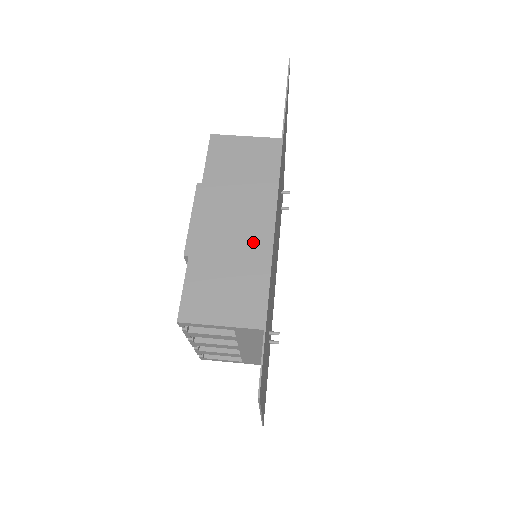
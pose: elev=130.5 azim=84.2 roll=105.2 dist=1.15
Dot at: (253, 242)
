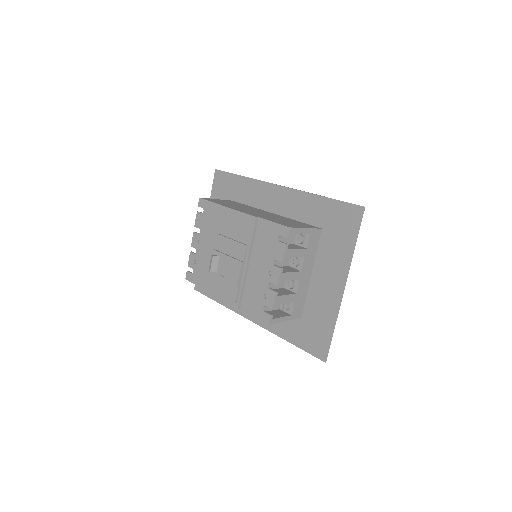
Dot at: occluded
